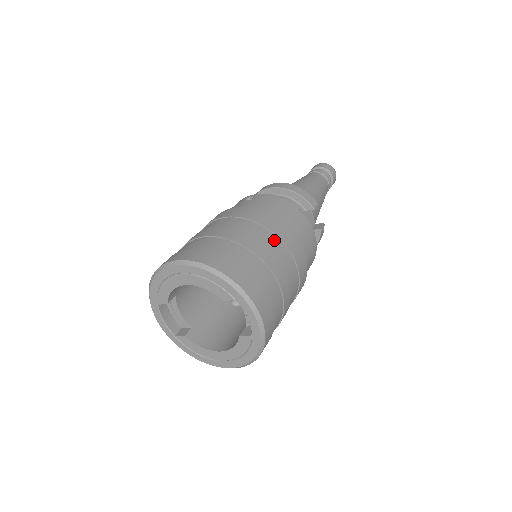
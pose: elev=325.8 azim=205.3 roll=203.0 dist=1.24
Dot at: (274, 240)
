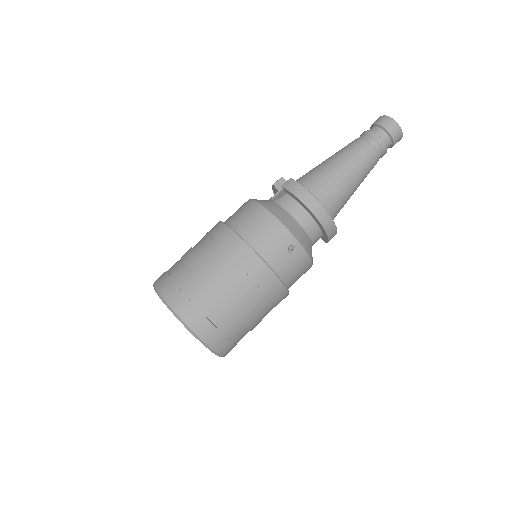
Dot at: occluded
